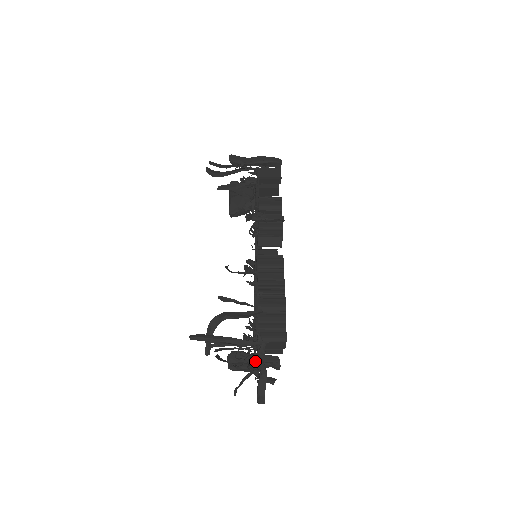
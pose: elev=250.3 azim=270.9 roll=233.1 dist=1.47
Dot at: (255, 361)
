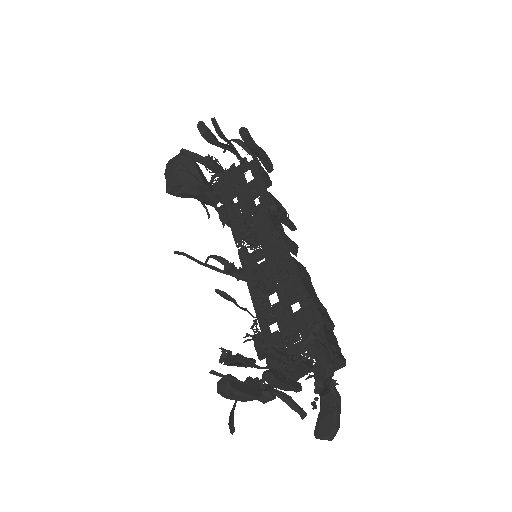
Dot at: (335, 383)
